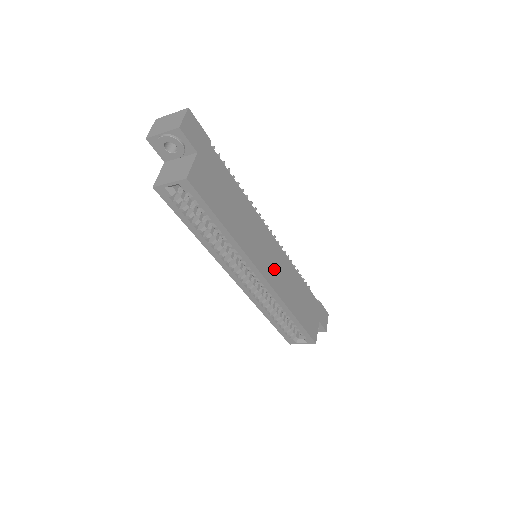
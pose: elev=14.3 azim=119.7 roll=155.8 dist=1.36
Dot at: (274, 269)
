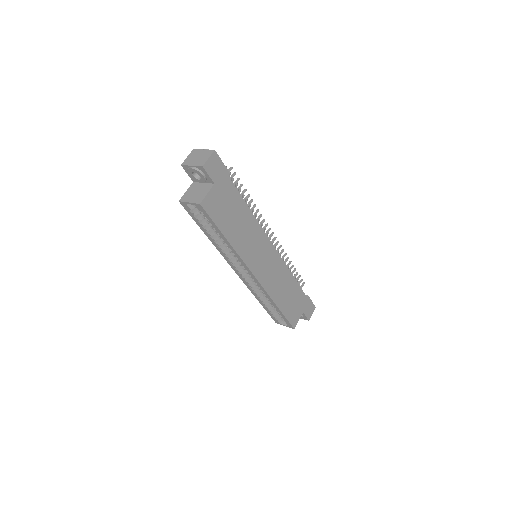
Dot at: (266, 270)
